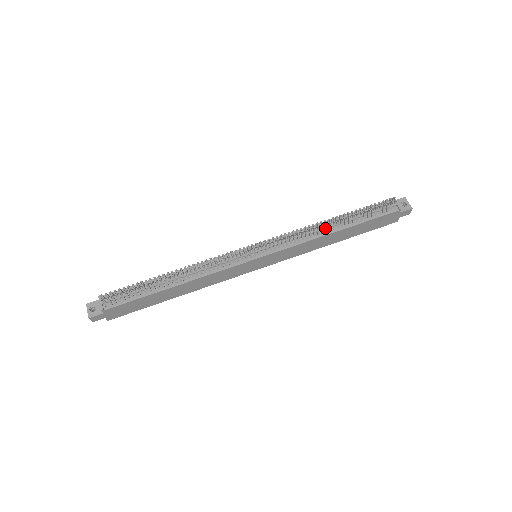
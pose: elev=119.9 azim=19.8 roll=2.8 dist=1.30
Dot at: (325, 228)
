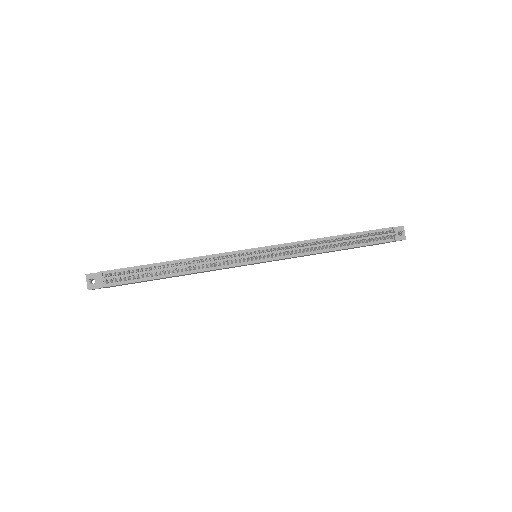
Dot at: (326, 246)
